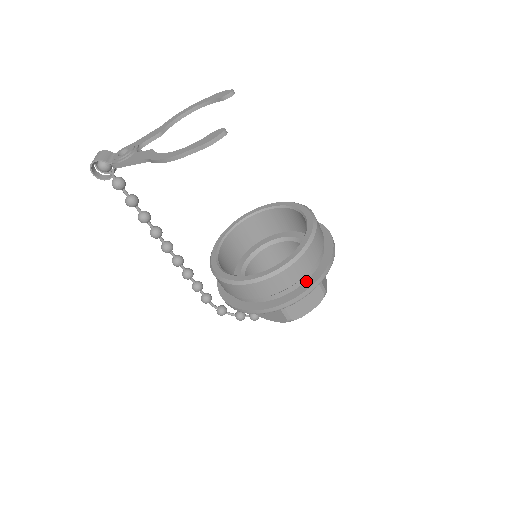
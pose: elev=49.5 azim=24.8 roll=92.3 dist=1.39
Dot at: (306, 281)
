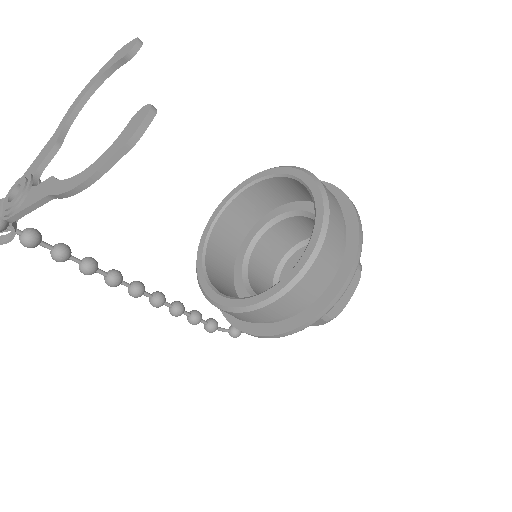
Dot at: (338, 270)
